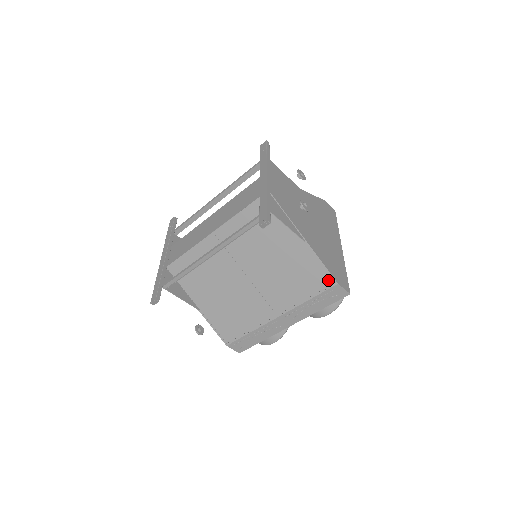
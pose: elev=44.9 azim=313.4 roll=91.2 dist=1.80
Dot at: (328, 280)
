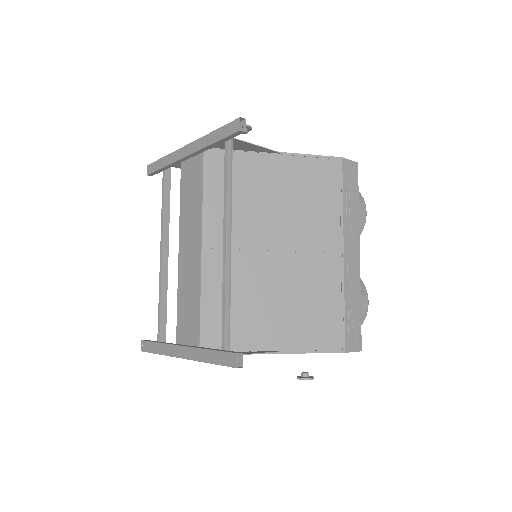
Dot at: (333, 164)
